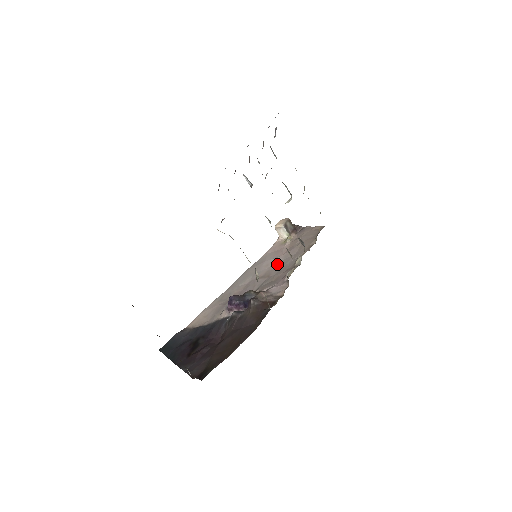
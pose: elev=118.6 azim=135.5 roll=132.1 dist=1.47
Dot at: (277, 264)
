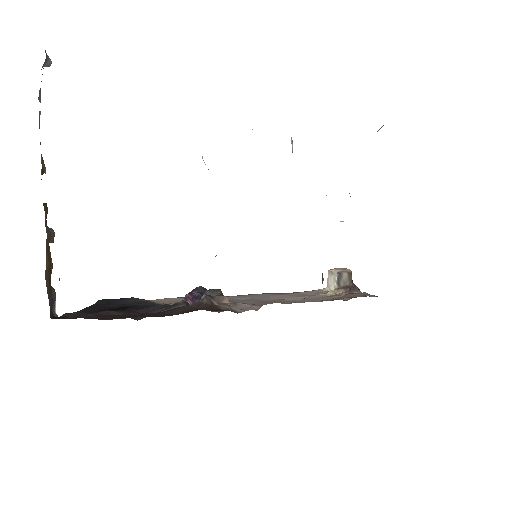
Dot at: (288, 300)
